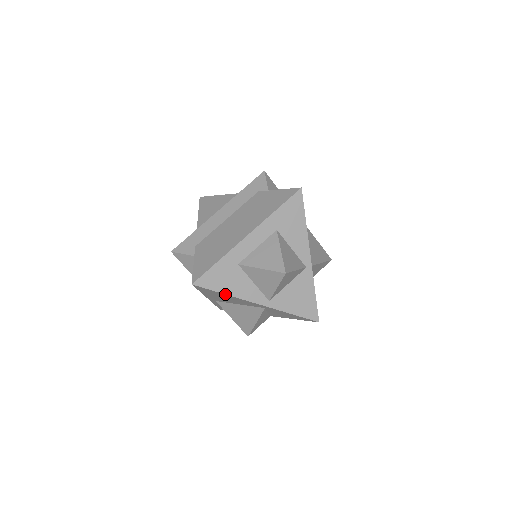
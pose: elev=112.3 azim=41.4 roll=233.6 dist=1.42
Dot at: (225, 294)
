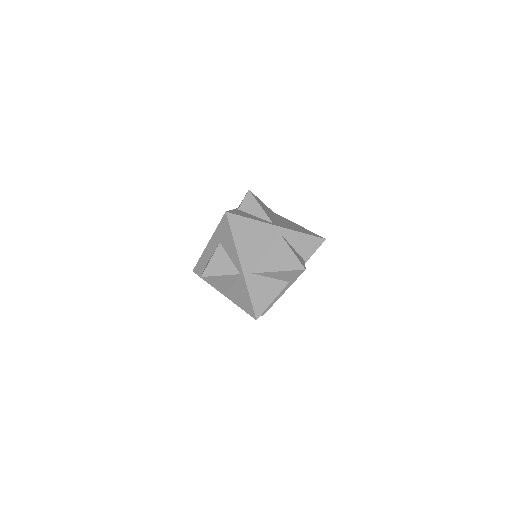
Dot at: occluded
